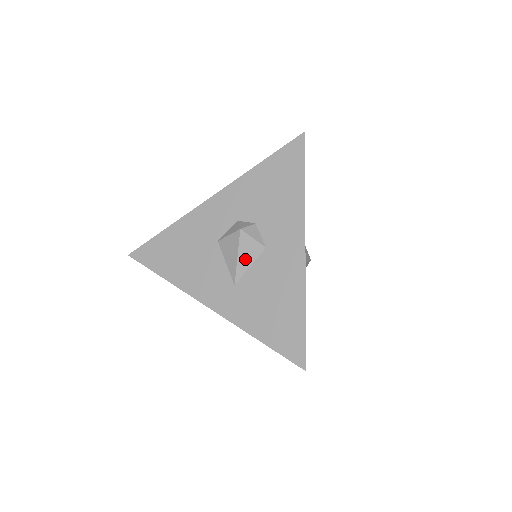
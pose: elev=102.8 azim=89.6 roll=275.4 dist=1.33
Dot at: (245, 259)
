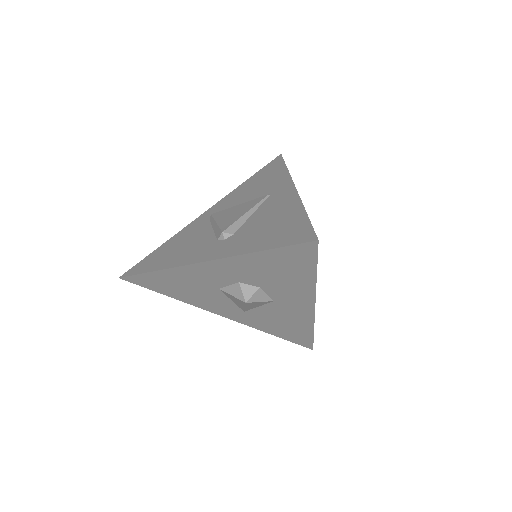
Dot at: (253, 306)
